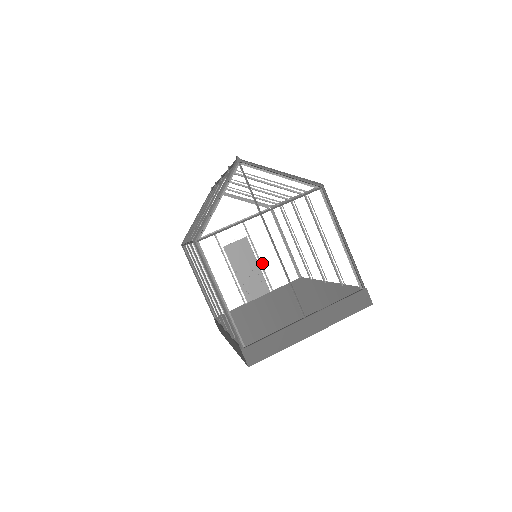
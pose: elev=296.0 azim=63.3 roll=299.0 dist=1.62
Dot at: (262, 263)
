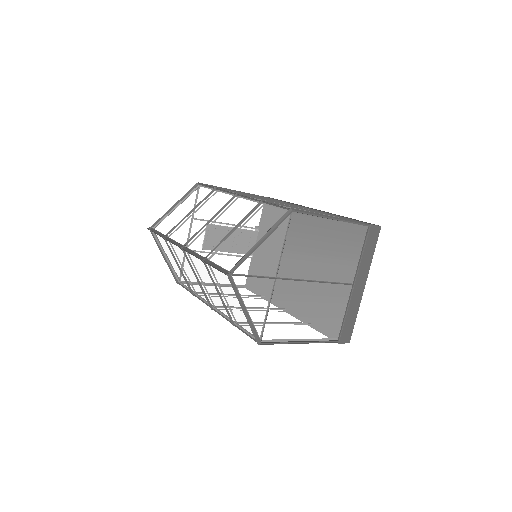
Dot at: (305, 297)
